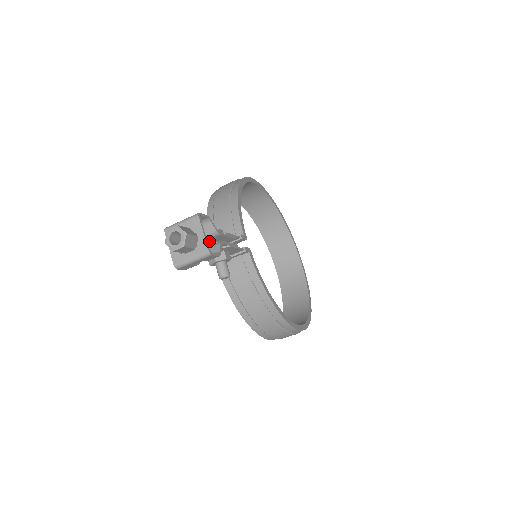
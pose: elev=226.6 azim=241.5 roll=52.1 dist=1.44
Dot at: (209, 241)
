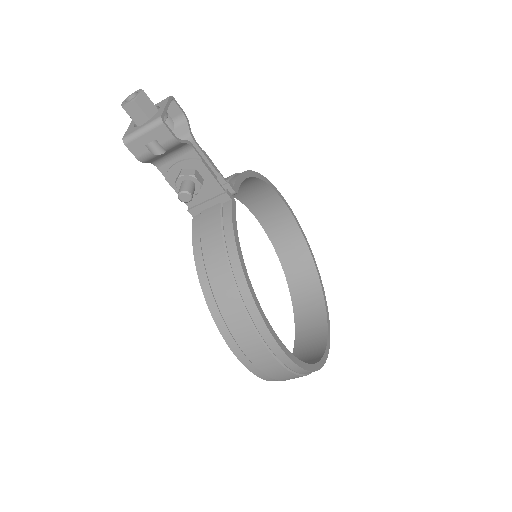
Dot at: occluded
